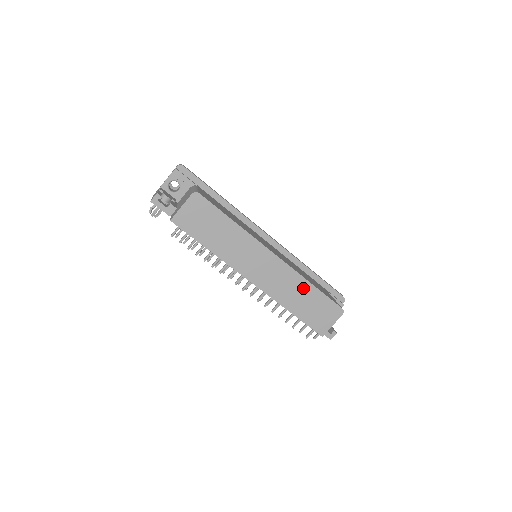
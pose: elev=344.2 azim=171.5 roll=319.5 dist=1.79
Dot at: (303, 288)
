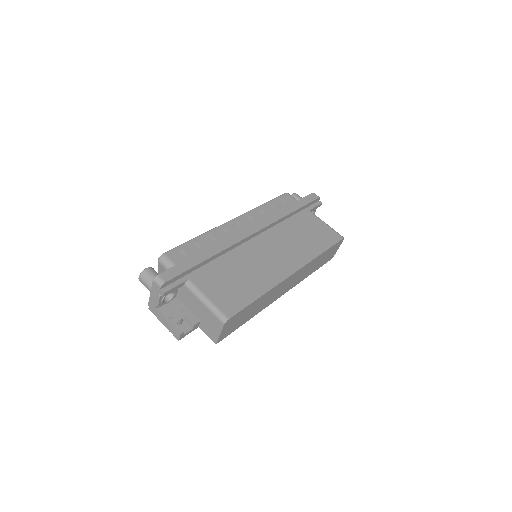
Dot at: (317, 260)
